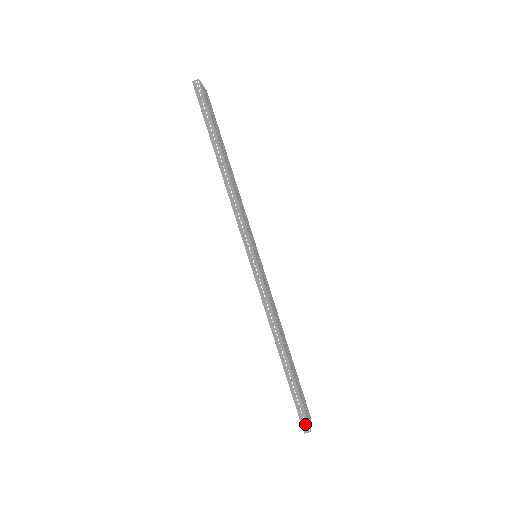
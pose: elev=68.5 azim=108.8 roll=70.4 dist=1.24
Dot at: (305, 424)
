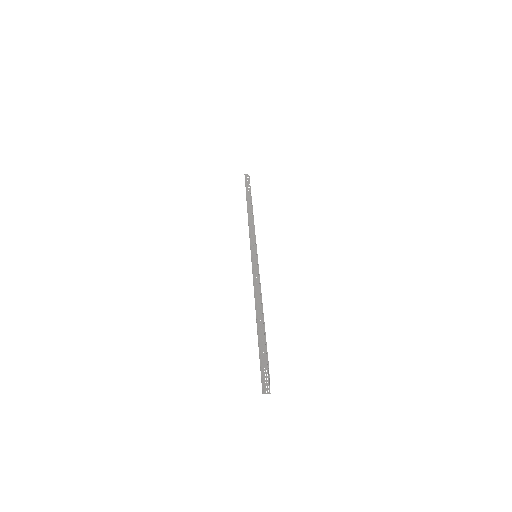
Dot at: (264, 359)
